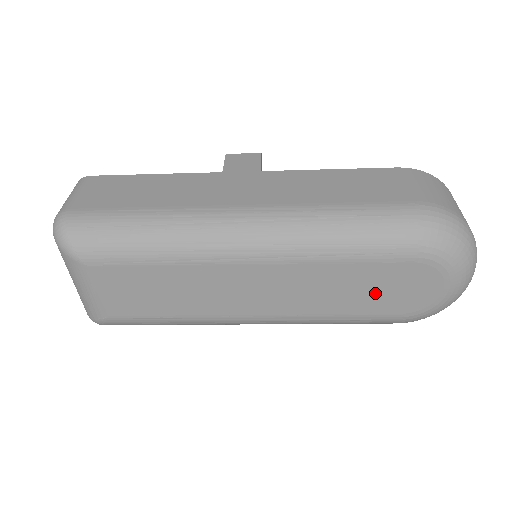
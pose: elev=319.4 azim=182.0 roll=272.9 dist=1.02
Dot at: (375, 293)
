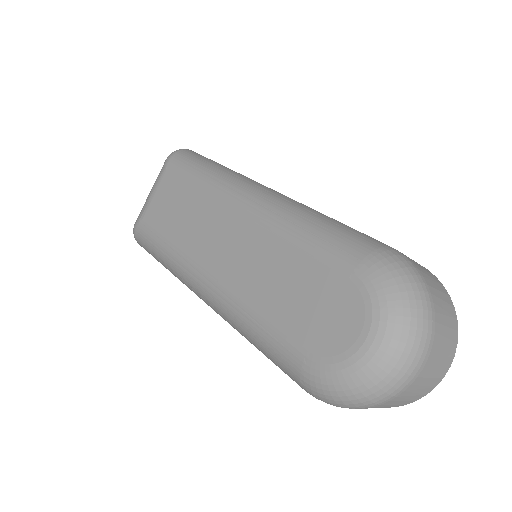
Dot at: (300, 302)
